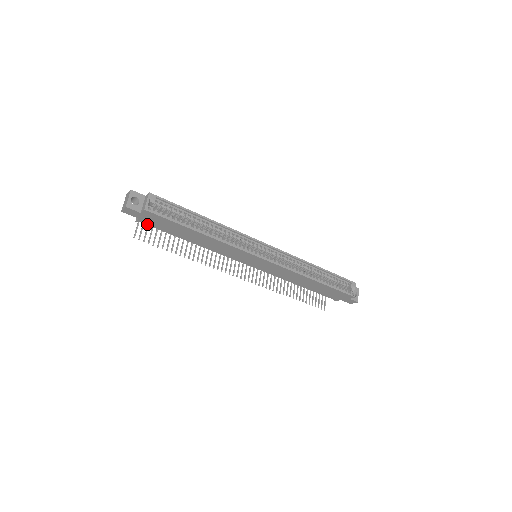
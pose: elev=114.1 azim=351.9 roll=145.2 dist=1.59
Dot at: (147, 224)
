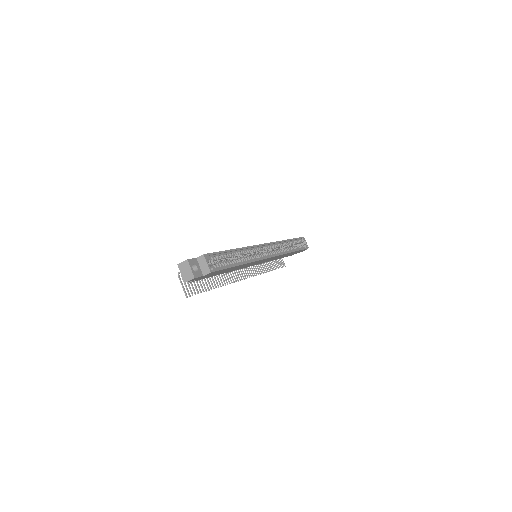
Dot at: (197, 280)
